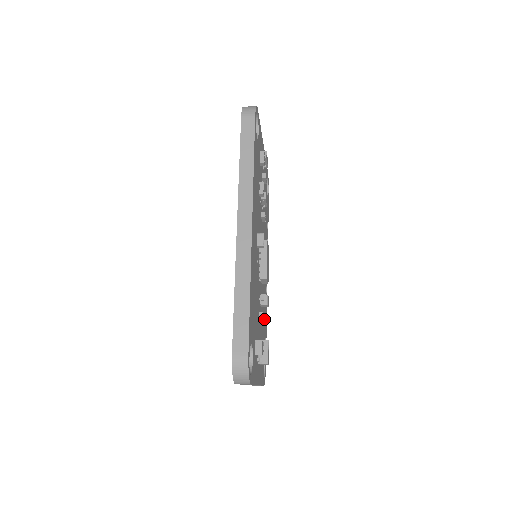
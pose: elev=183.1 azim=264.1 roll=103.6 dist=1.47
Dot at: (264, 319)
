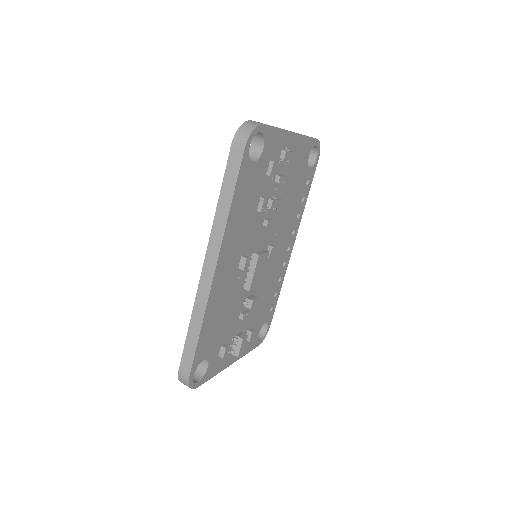
Dot at: (269, 296)
